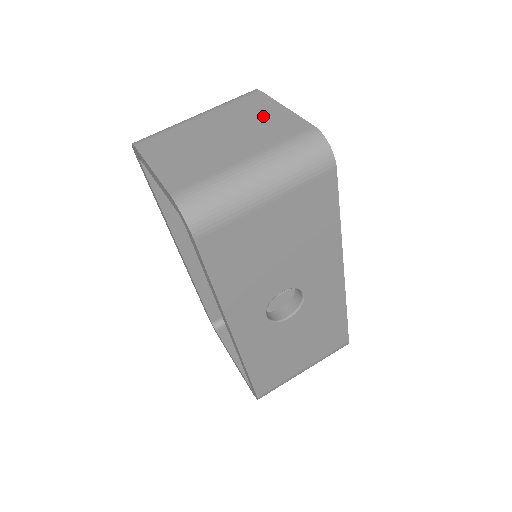
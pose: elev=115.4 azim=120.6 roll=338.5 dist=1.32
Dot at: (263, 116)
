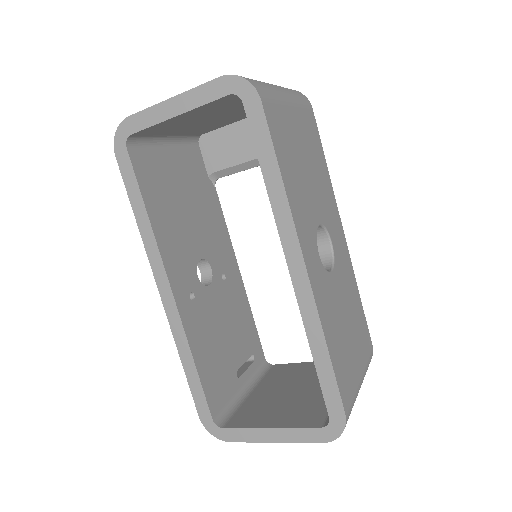
Dot at: occluded
